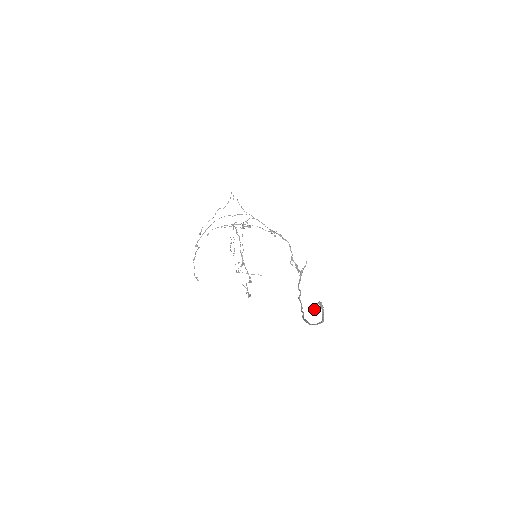
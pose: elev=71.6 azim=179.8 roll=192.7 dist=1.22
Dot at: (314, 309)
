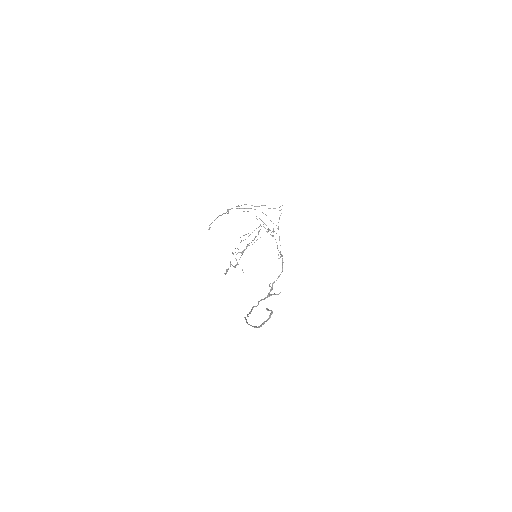
Dot at: occluded
